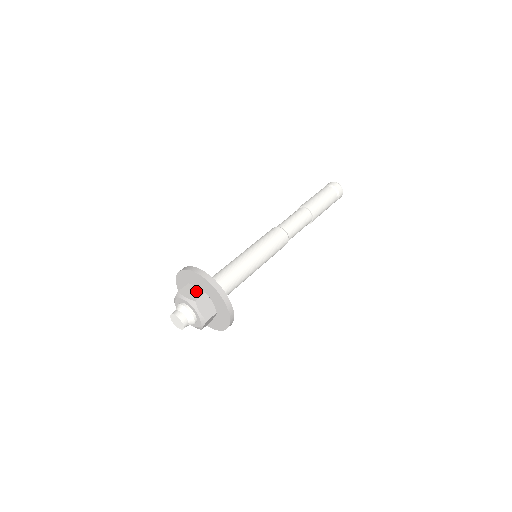
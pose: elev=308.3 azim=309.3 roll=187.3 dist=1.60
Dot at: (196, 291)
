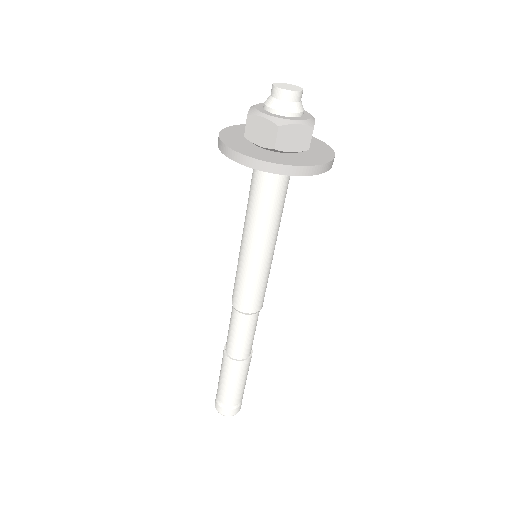
Dot at: occluded
